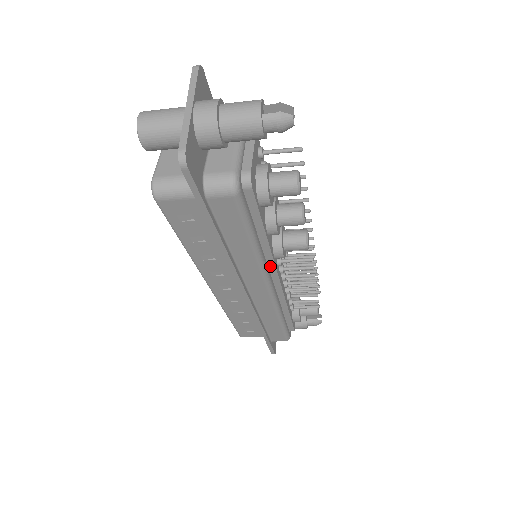
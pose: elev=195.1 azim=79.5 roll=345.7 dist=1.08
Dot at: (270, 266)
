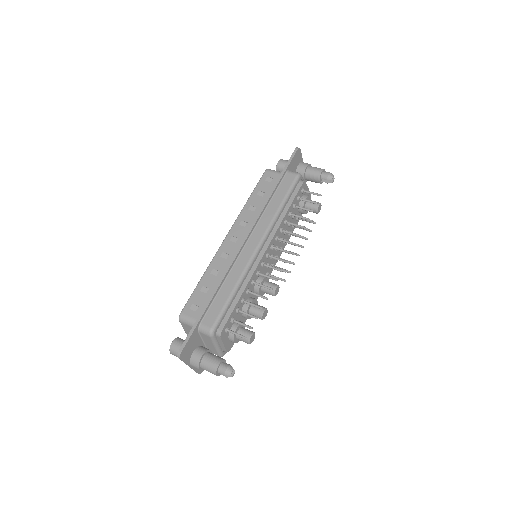
Dot at: occluded
